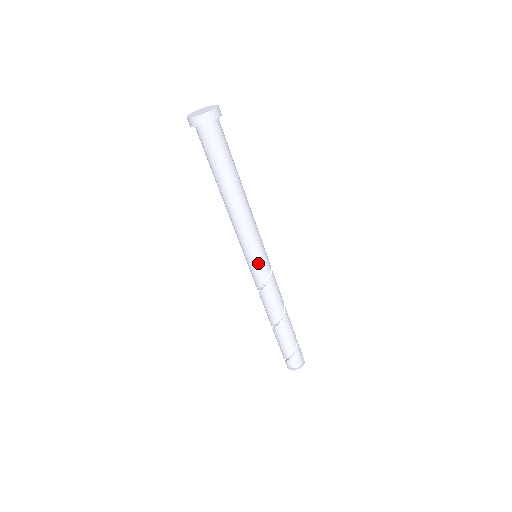
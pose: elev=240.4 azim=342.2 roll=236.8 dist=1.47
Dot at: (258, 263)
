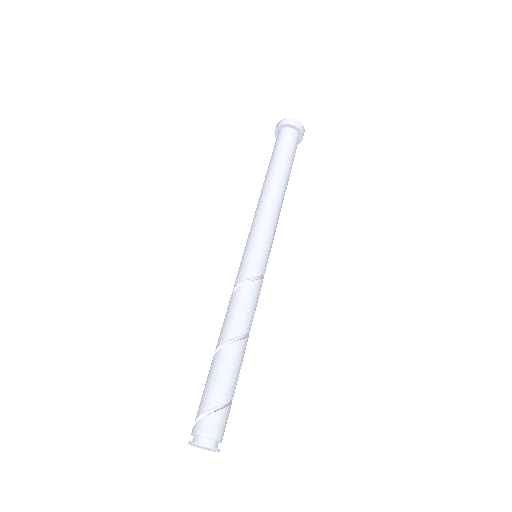
Dot at: (257, 253)
